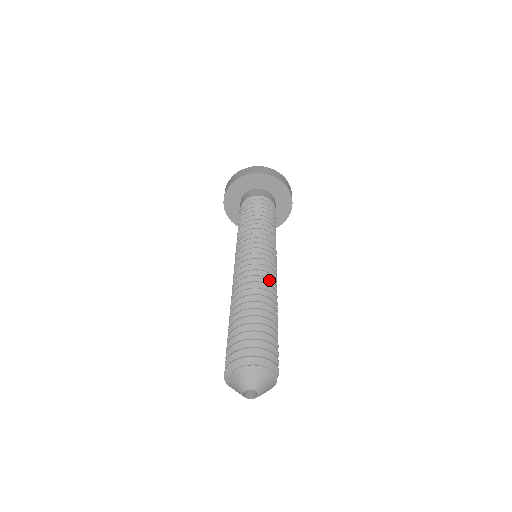
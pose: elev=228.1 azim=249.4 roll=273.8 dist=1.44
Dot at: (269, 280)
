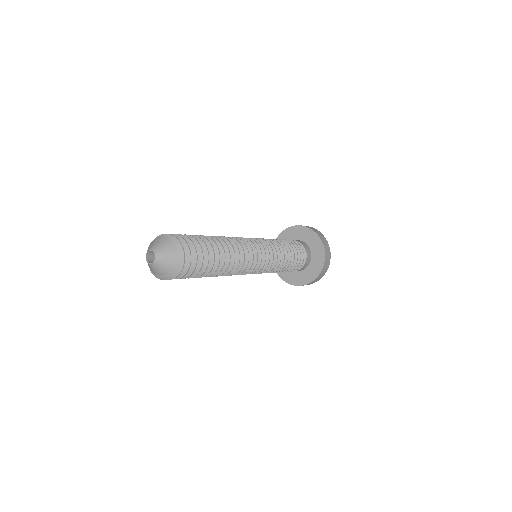
Dot at: (231, 238)
